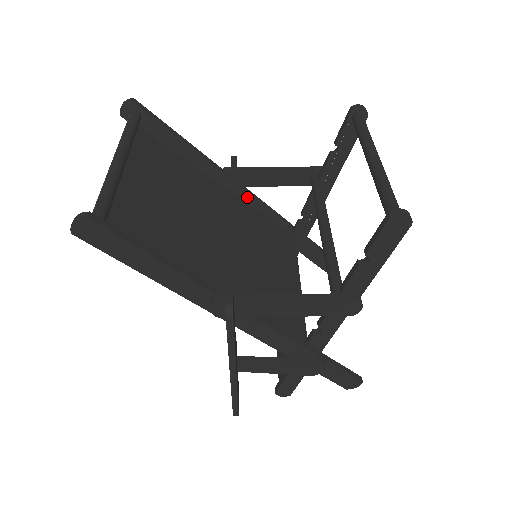
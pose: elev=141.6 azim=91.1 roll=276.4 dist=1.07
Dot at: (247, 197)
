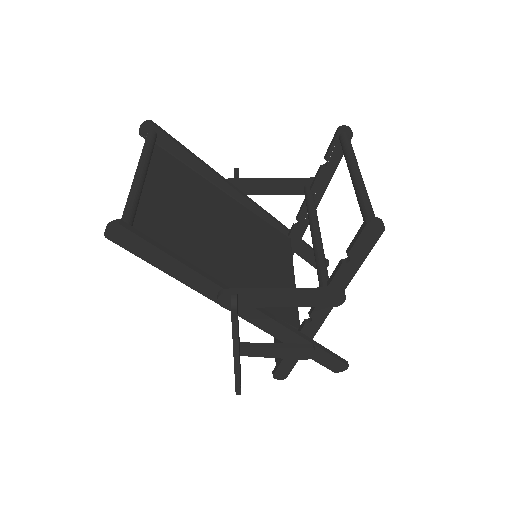
Dot at: (248, 204)
